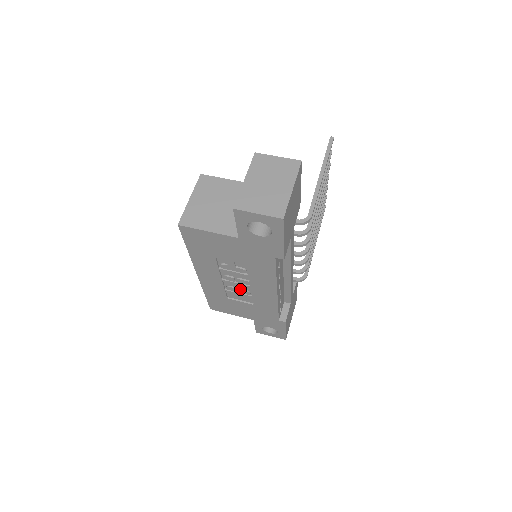
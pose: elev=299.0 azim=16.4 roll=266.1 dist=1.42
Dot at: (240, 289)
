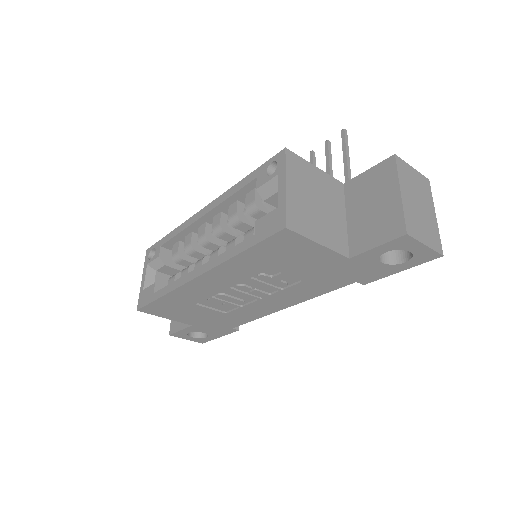
Dot at: (237, 299)
